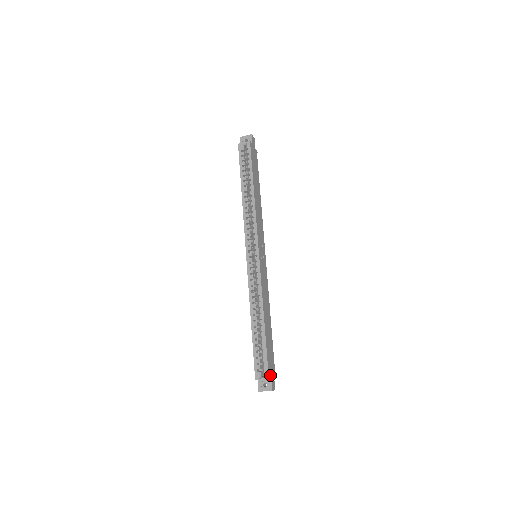
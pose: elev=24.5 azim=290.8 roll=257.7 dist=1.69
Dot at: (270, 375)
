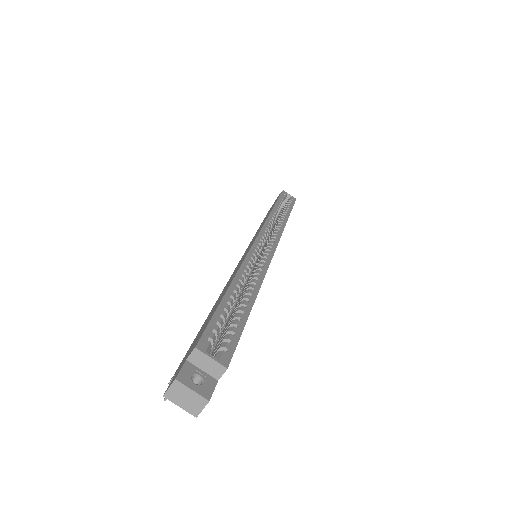
Dot at: (222, 371)
